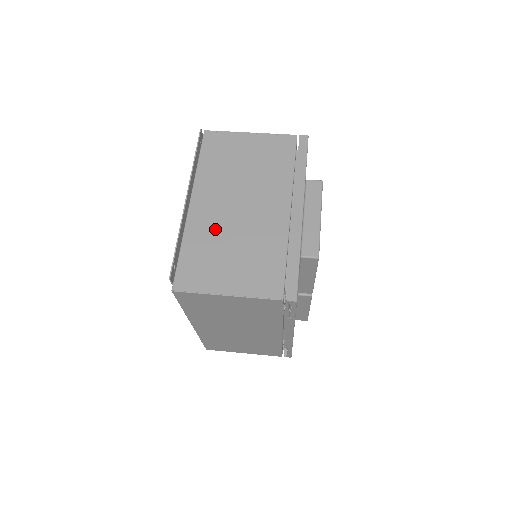
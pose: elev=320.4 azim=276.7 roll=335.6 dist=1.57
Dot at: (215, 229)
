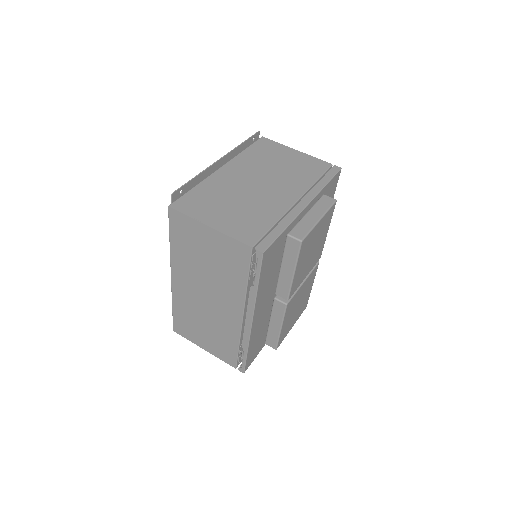
Dot at: (229, 187)
